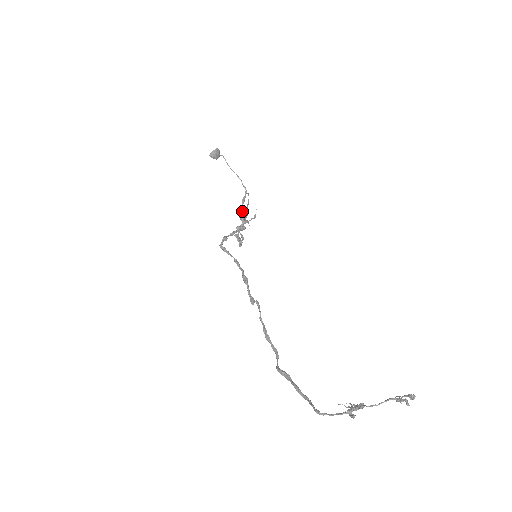
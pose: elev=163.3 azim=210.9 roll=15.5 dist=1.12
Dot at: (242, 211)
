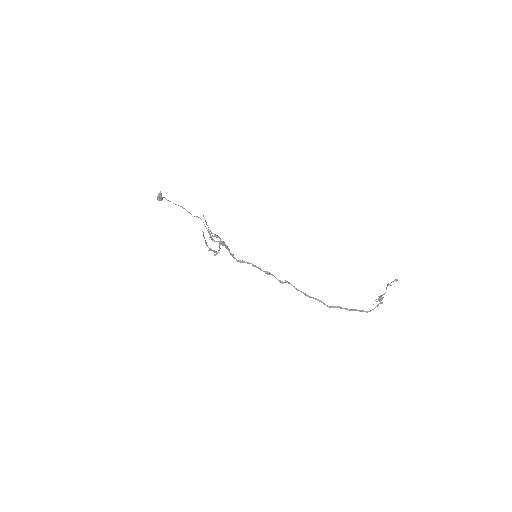
Dot at: (208, 231)
